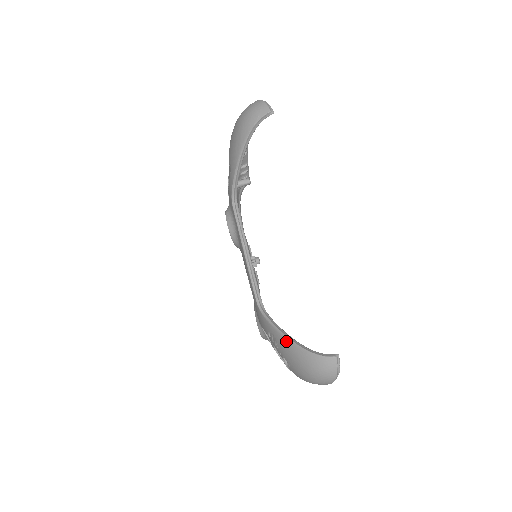
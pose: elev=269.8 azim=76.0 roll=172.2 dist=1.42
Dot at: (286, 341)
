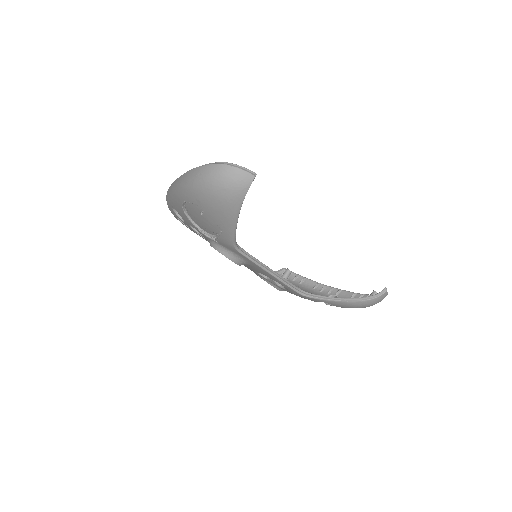
Dot at: (344, 303)
